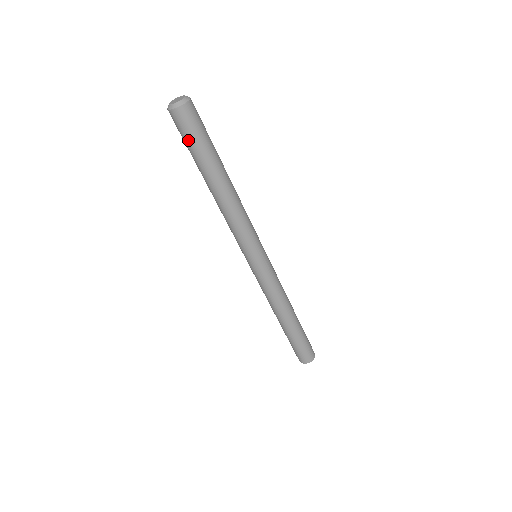
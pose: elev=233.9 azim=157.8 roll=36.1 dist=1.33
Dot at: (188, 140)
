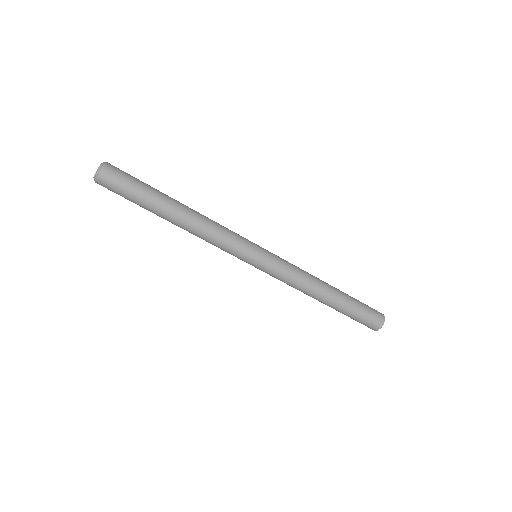
Dot at: (127, 191)
